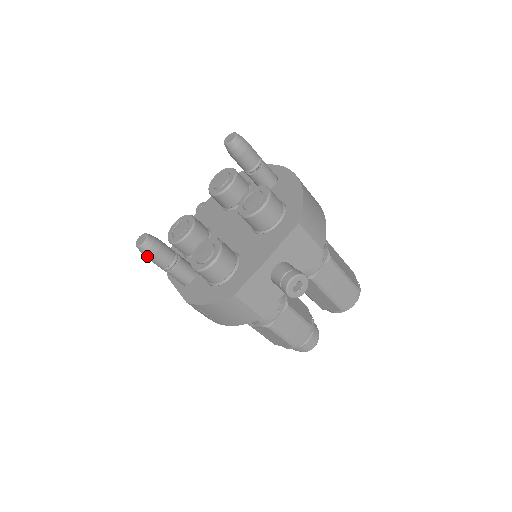
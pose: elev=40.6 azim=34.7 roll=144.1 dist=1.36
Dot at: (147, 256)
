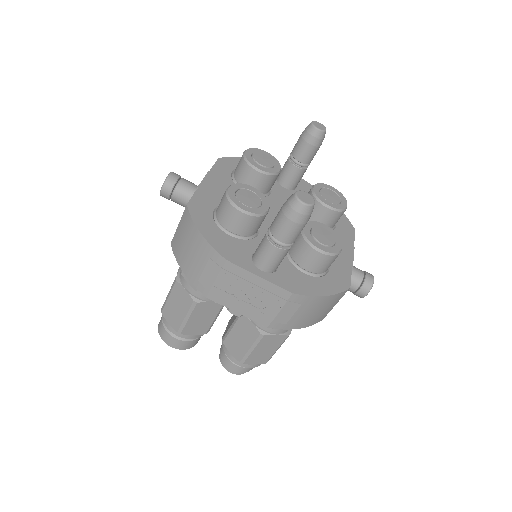
Dot at: (303, 221)
